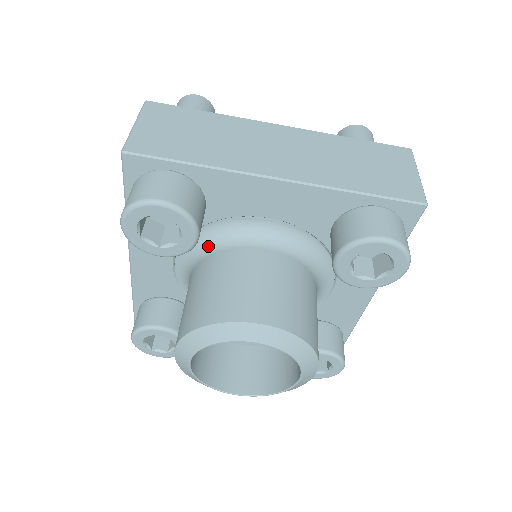
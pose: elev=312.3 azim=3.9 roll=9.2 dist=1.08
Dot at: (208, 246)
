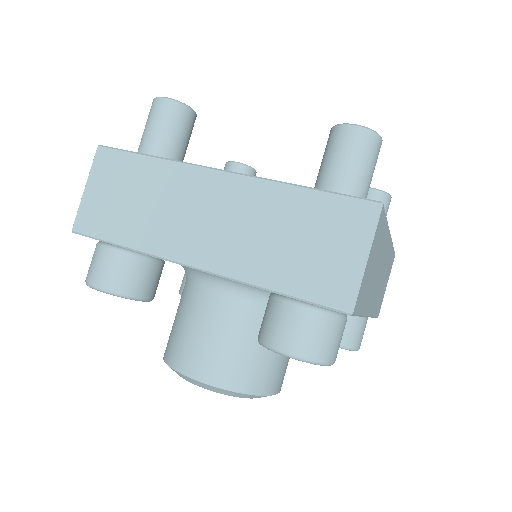
Dot at: (186, 273)
